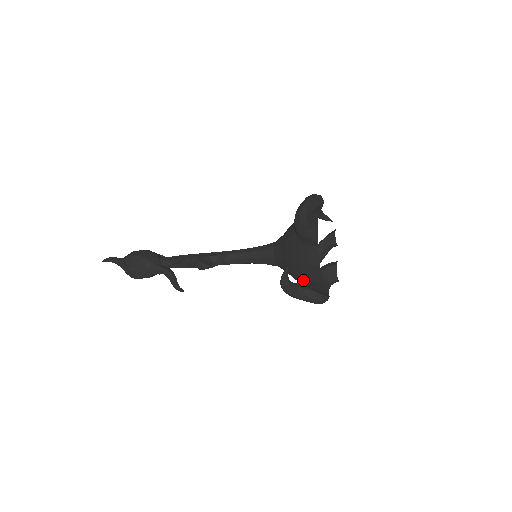
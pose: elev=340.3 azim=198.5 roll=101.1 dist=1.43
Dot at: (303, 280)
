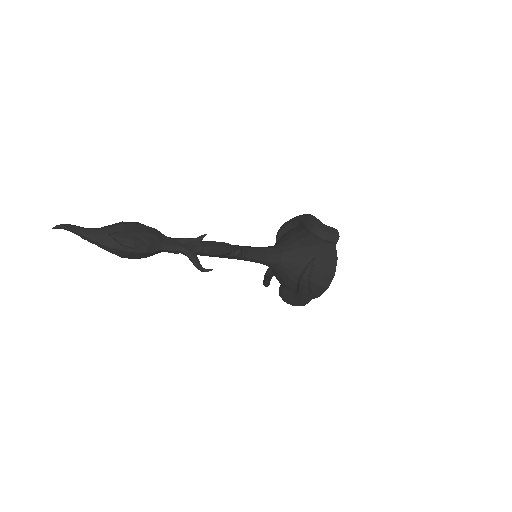
Dot at: (313, 274)
